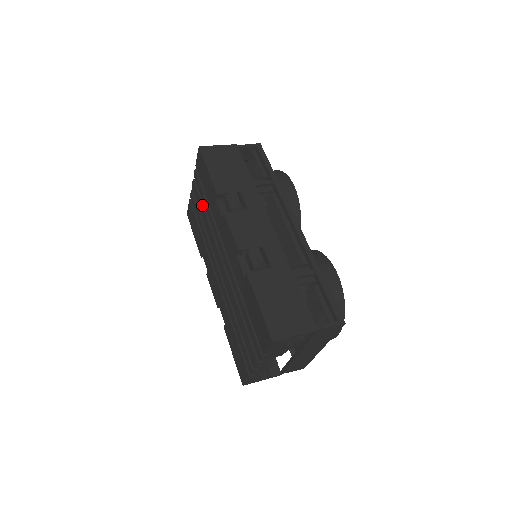
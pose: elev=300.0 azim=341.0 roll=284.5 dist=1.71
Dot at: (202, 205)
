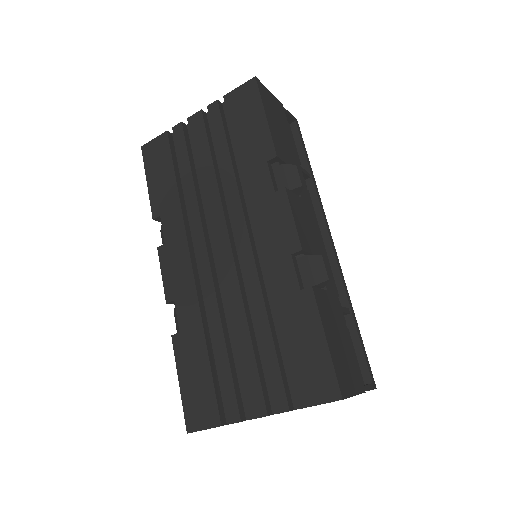
Dot at: (211, 153)
